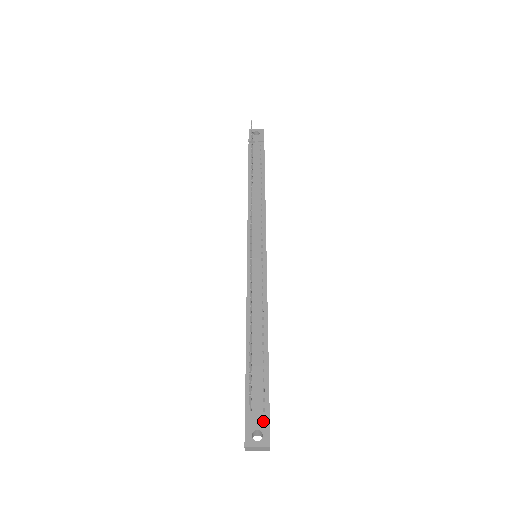
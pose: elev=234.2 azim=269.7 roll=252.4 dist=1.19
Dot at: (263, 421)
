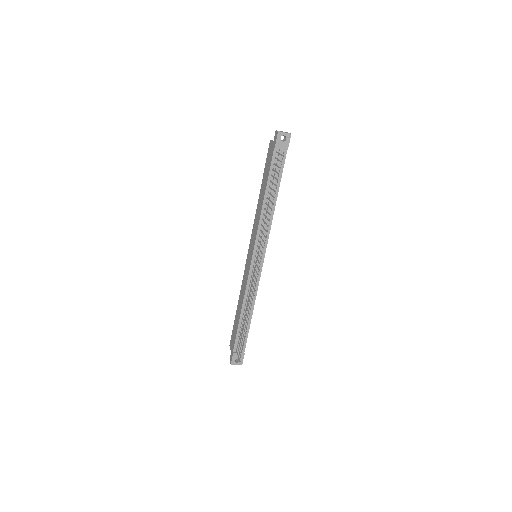
Dot at: (241, 355)
